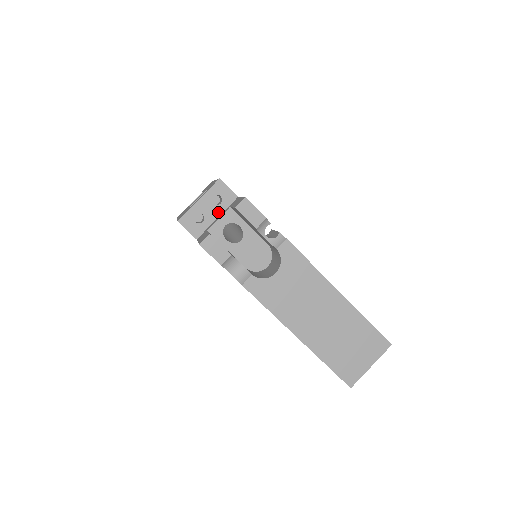
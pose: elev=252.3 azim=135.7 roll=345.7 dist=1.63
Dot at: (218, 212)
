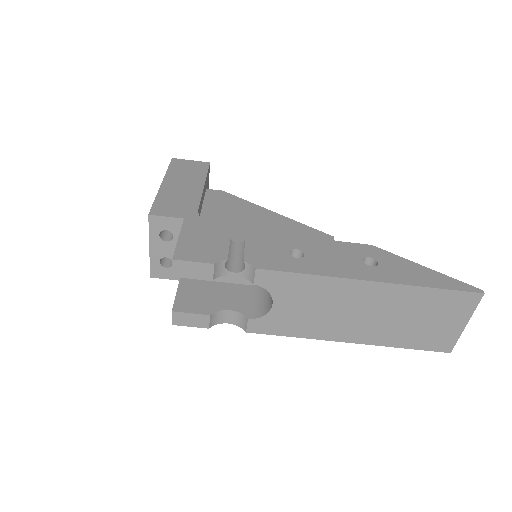
Dot at: occluded
